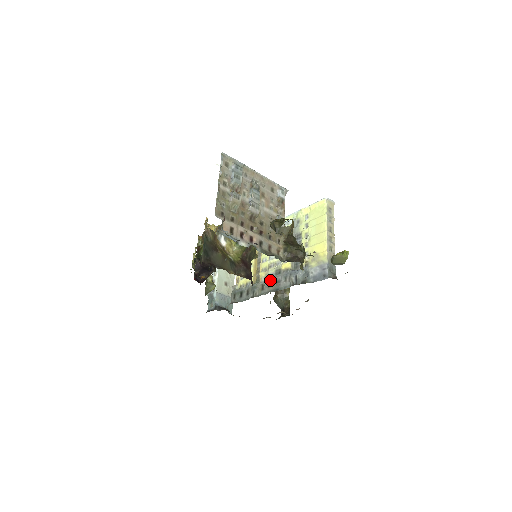
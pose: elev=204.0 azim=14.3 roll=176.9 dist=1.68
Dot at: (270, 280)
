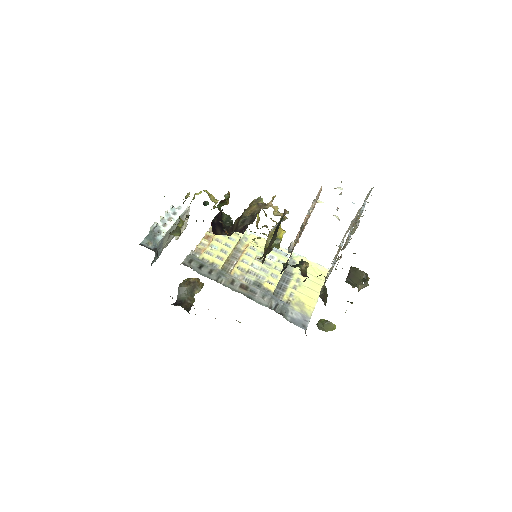
Dot at: (246, 283)
